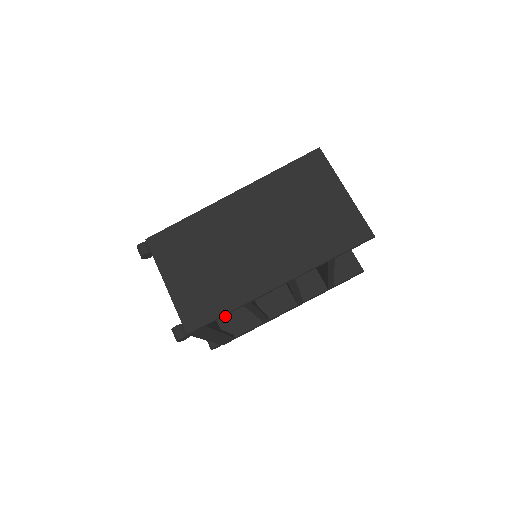
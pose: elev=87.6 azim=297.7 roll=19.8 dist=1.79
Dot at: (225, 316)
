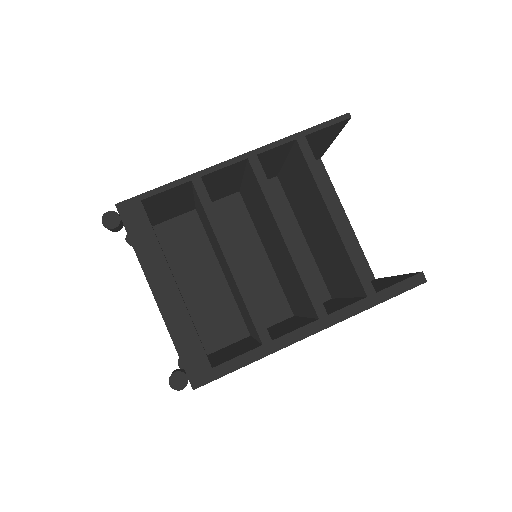
Dot at: (213, 362)
